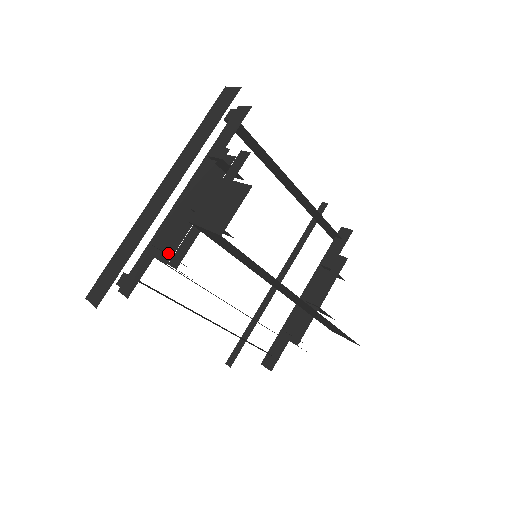
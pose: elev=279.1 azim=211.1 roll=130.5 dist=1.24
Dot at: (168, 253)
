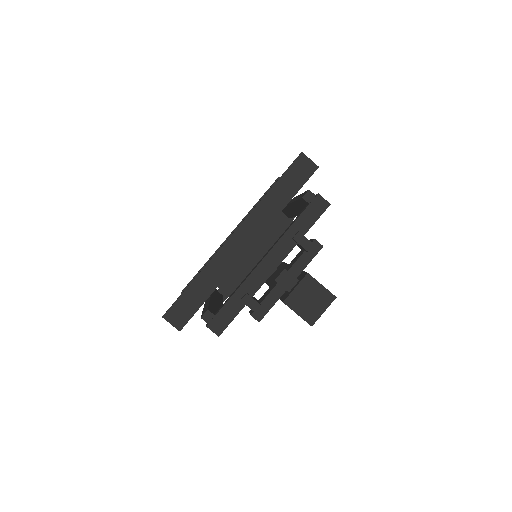
Dot at: occluded
